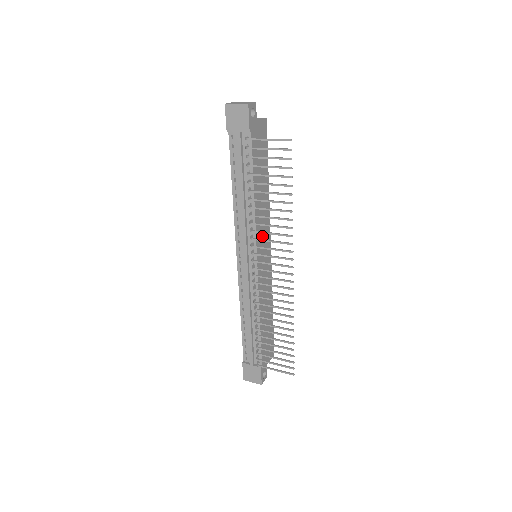
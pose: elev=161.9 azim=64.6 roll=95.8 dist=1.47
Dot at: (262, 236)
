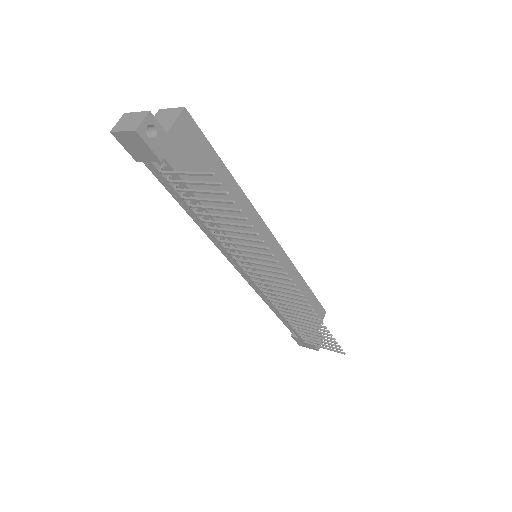
Dot at: occluded
